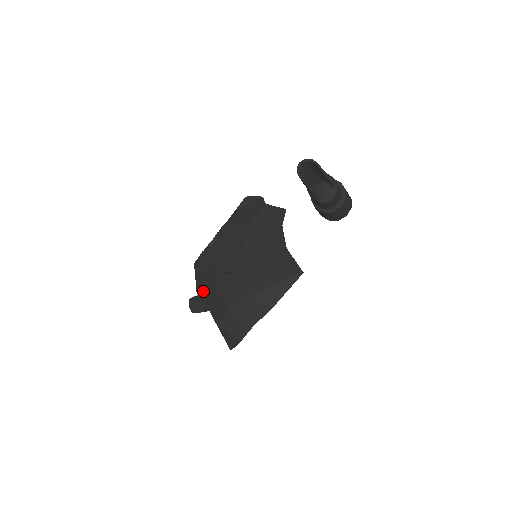
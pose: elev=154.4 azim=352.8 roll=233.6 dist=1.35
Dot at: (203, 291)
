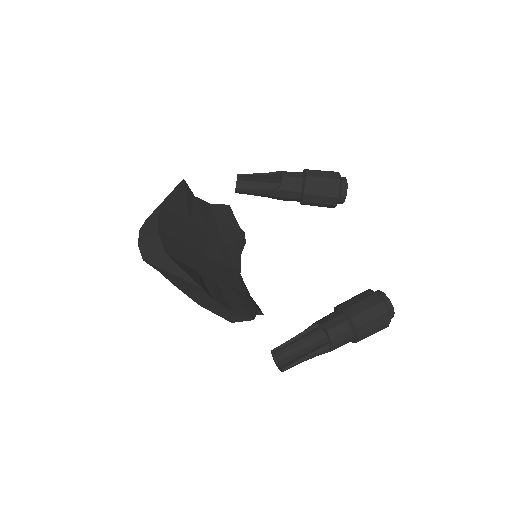
Dot at: occluded
